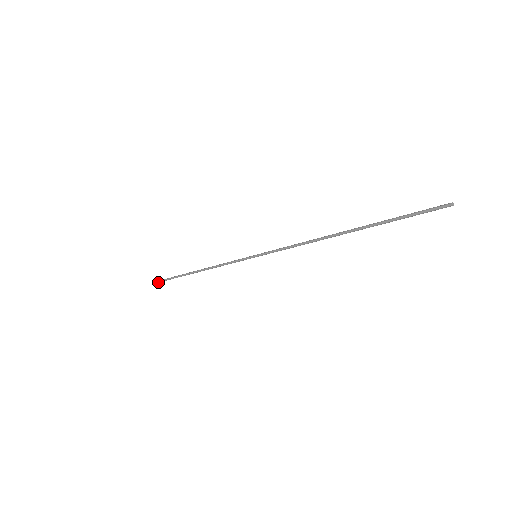
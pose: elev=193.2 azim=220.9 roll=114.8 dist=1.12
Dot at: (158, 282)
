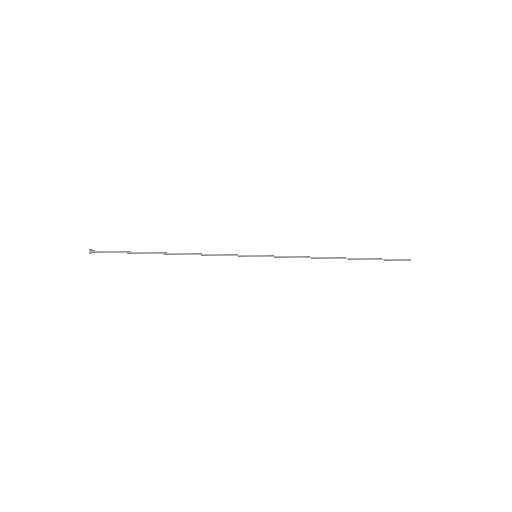
Dot at: (90, 252)
